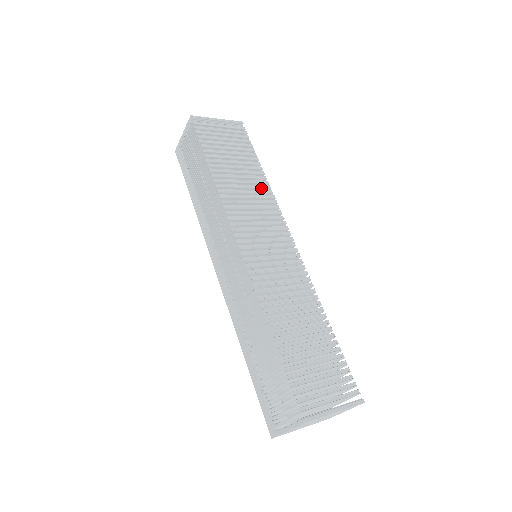
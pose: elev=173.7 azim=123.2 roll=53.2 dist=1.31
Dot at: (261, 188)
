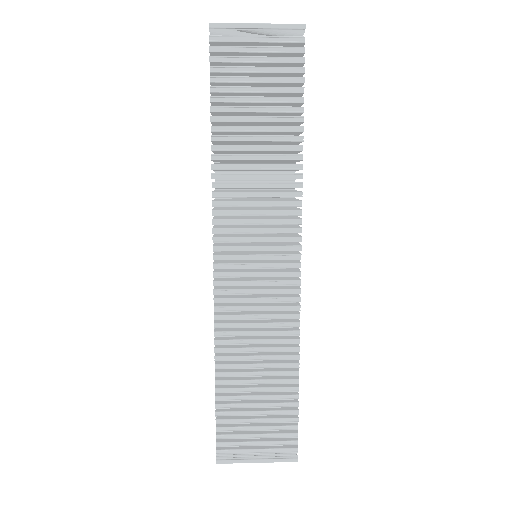
Dot at: (285, 169)
